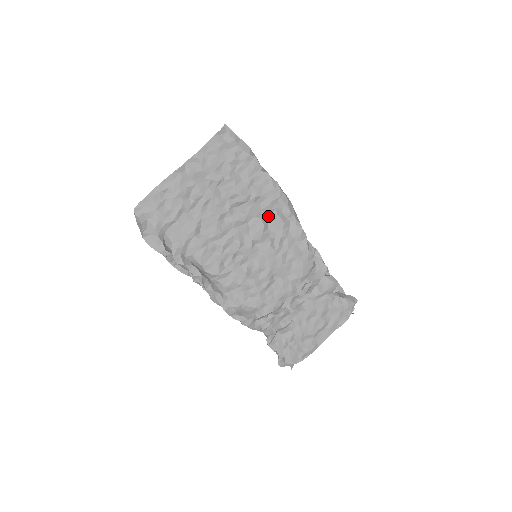
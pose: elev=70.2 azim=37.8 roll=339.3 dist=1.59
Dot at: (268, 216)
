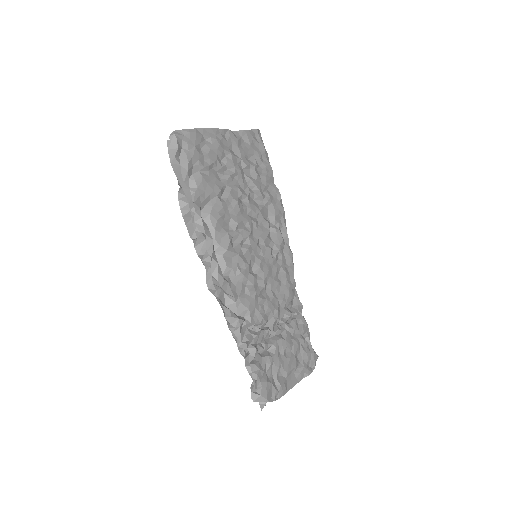
Dot at: (272, 225)
